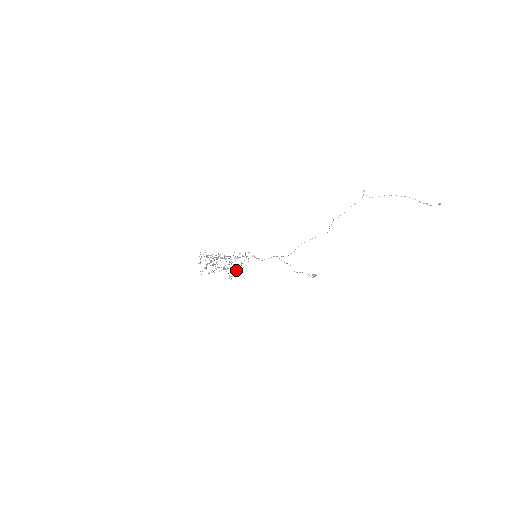
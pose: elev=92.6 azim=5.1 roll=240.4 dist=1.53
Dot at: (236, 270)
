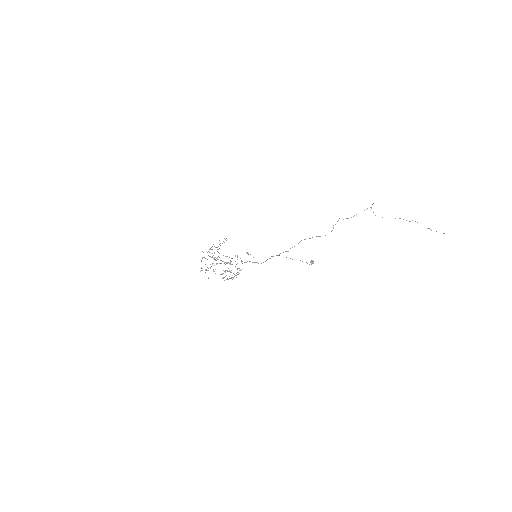
Dot at: occluded
